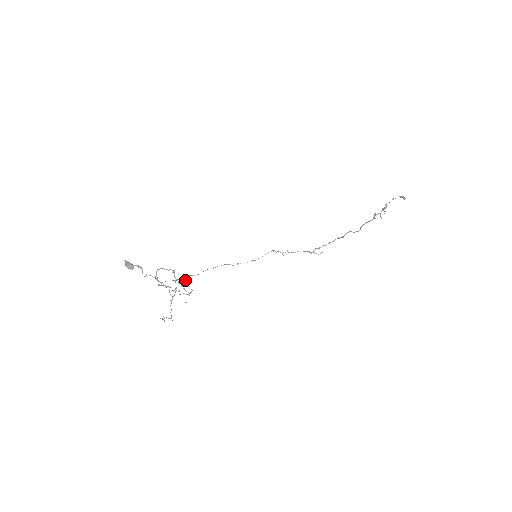
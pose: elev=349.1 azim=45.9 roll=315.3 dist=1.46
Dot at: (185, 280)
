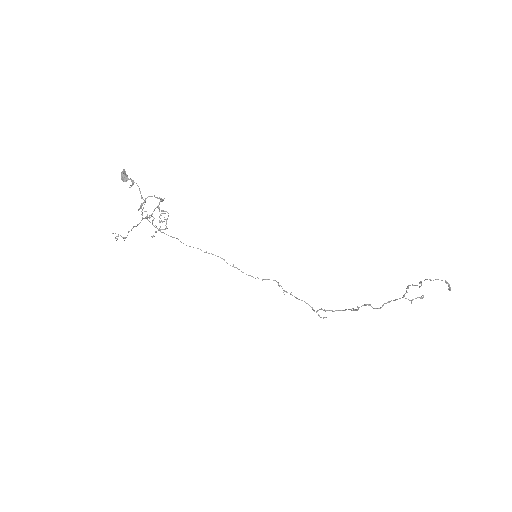
Dot at: occluded
